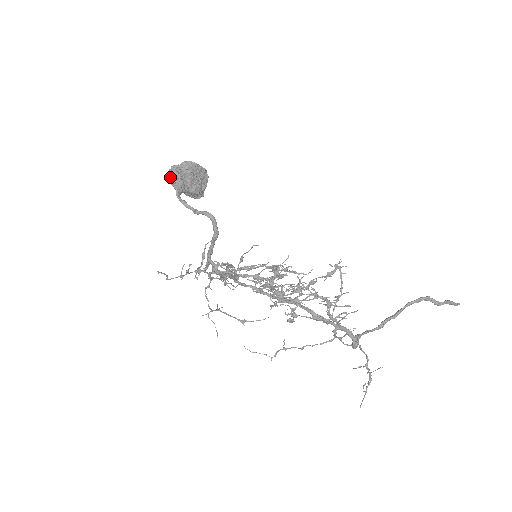
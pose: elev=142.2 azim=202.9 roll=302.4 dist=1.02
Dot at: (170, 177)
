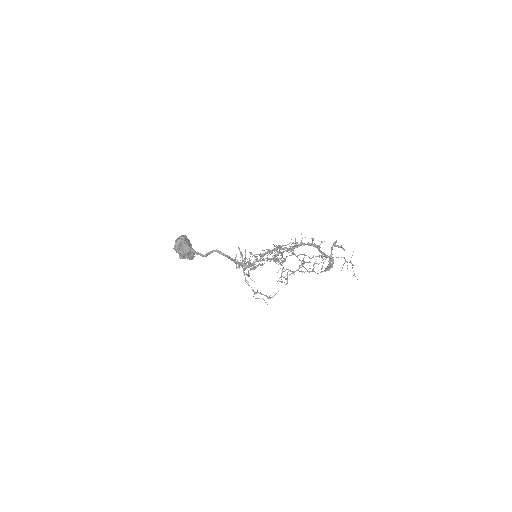
Dot at: (178, 245)
